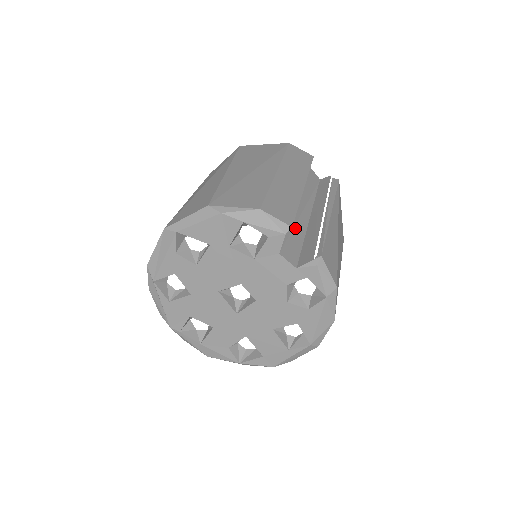
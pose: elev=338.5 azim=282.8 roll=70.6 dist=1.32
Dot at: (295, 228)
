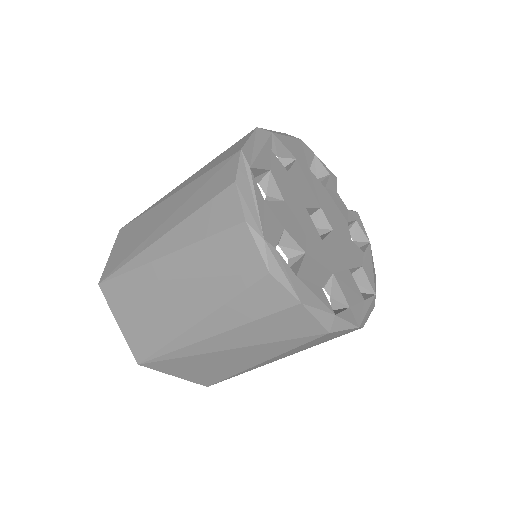
Dot at: occluded
